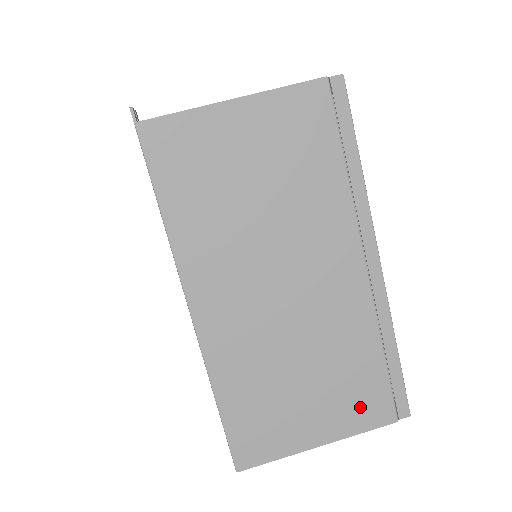
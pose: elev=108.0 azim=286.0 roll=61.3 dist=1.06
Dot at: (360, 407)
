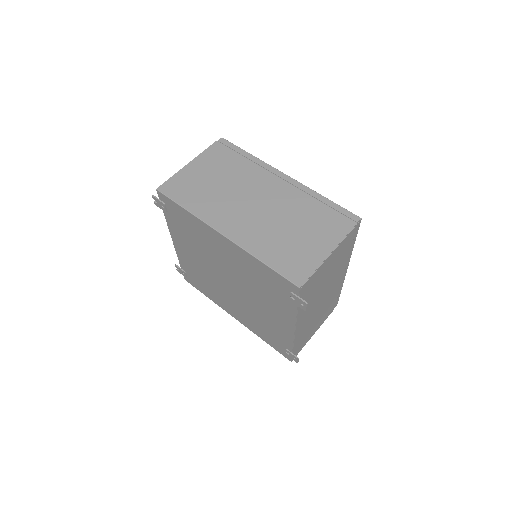
Dot at: (333, 227)
